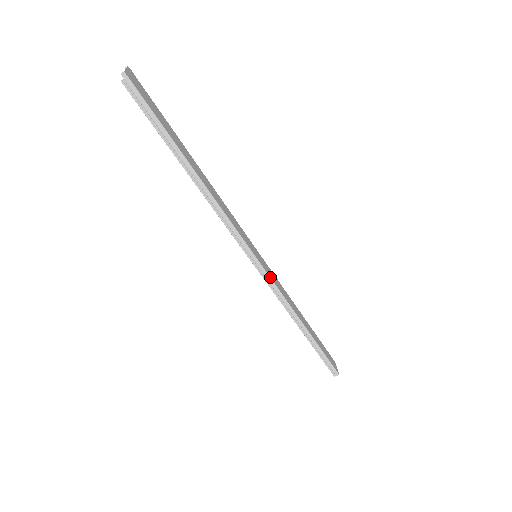
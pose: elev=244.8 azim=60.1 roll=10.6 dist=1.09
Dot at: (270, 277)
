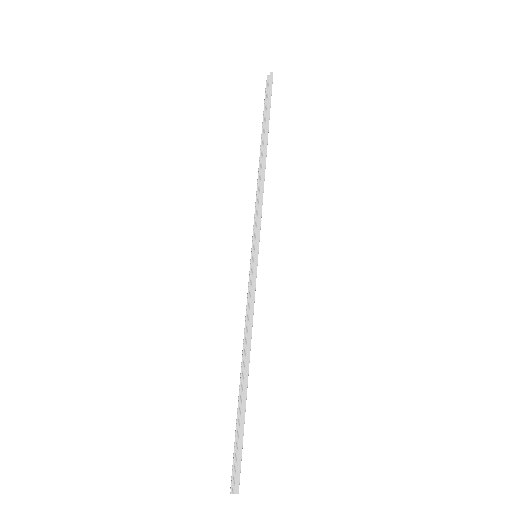
Dot at: occluded
